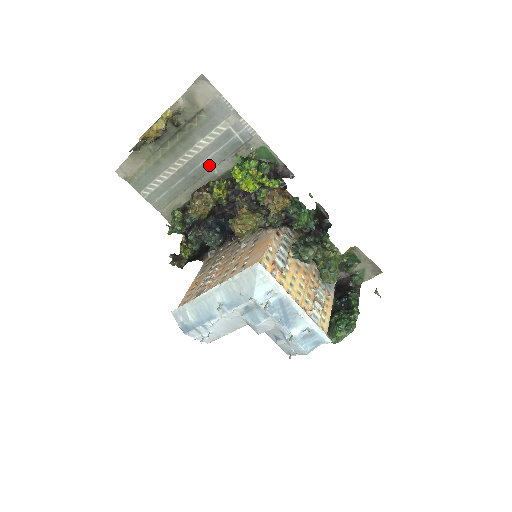
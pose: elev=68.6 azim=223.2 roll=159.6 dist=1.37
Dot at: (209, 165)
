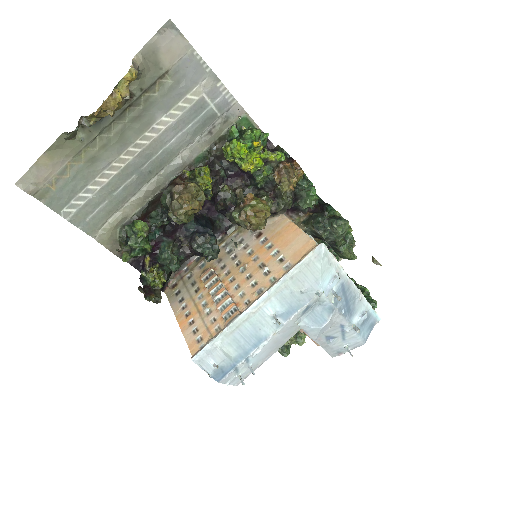
Dot at: (172, 152)
